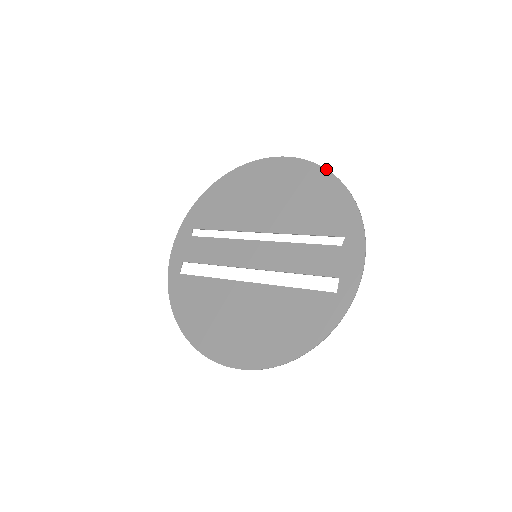
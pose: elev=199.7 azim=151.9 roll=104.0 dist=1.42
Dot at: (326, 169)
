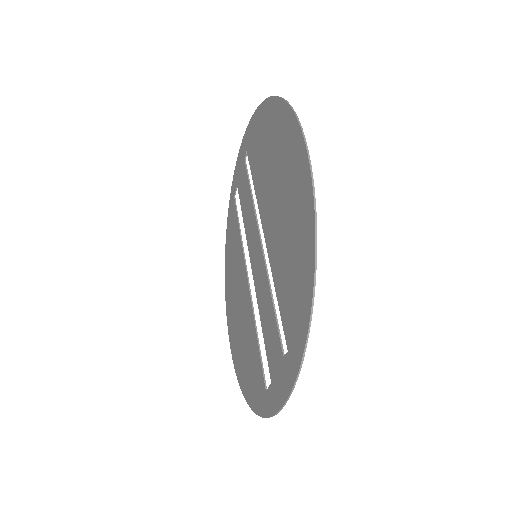
Dot at: (314, 228)
